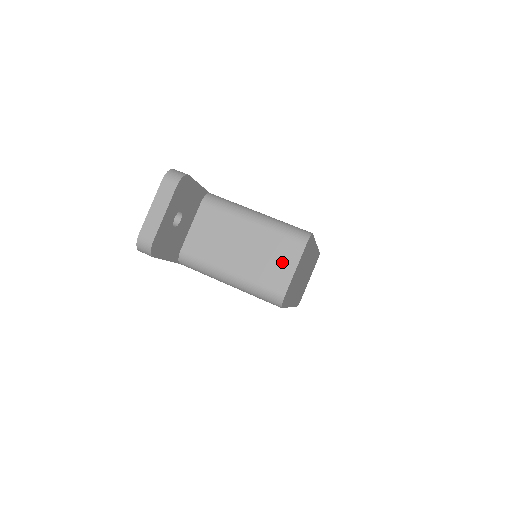
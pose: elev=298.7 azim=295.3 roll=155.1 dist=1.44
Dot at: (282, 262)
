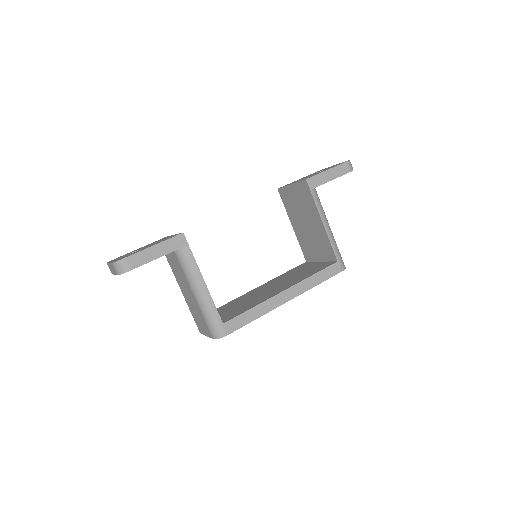
Dot at: (202, 325)
